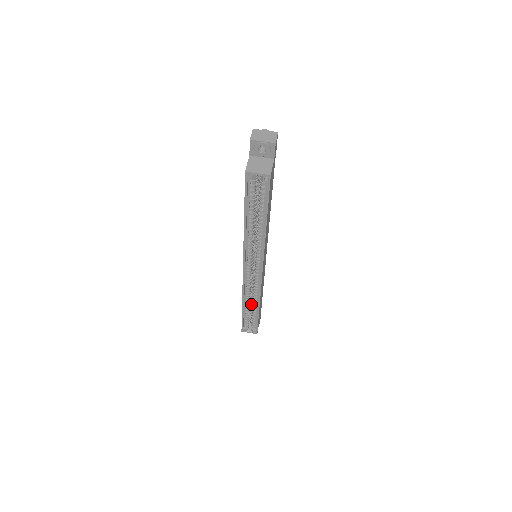
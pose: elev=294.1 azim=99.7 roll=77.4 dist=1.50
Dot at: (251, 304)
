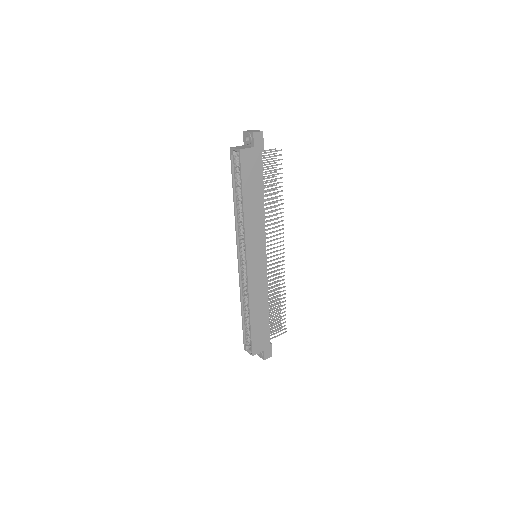
Dot at: occluded
